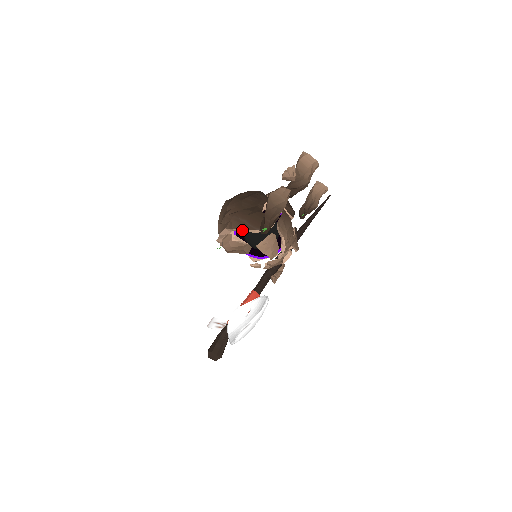
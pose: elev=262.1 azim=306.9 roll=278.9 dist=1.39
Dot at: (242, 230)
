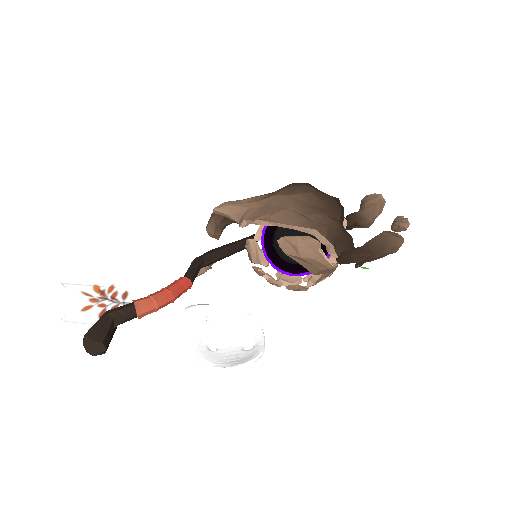
Dot at: (329, 245)
